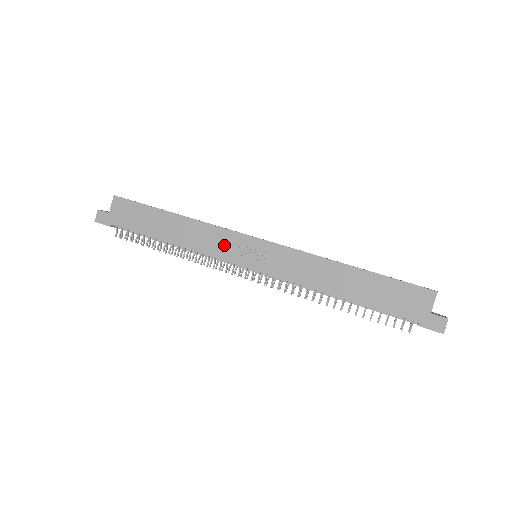
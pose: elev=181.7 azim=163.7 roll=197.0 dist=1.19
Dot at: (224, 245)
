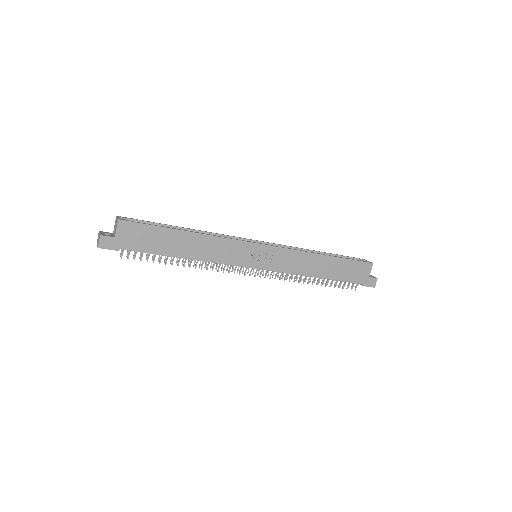
Dot at: (235, 253)
